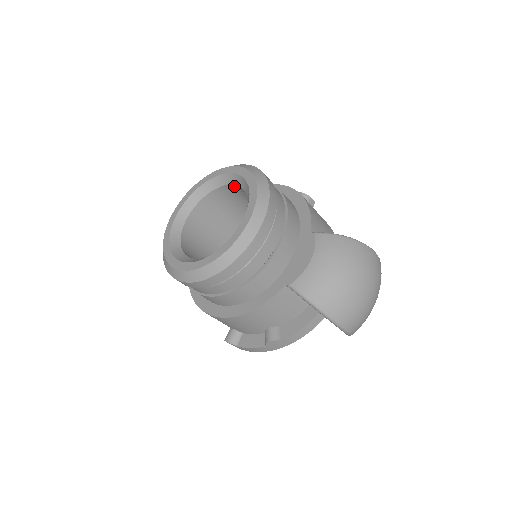
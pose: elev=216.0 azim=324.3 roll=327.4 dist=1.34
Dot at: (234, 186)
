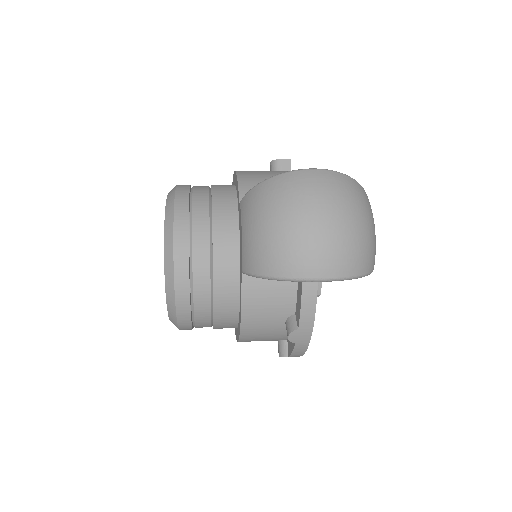
Dot at: occluded
